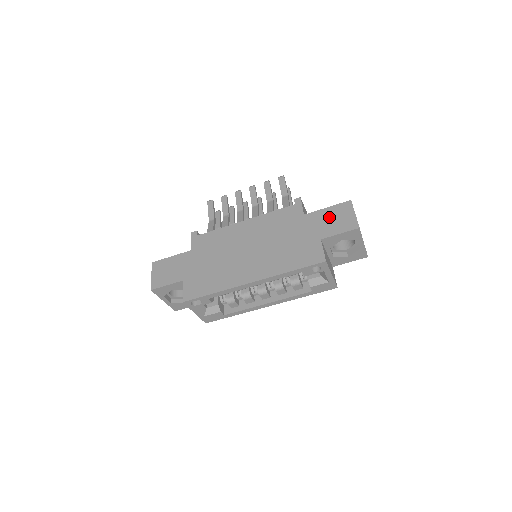
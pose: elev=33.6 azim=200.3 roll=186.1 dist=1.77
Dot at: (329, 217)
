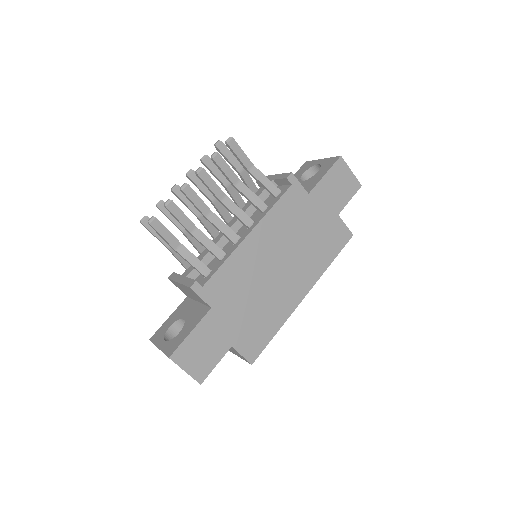
Dot at: (333, 186)
